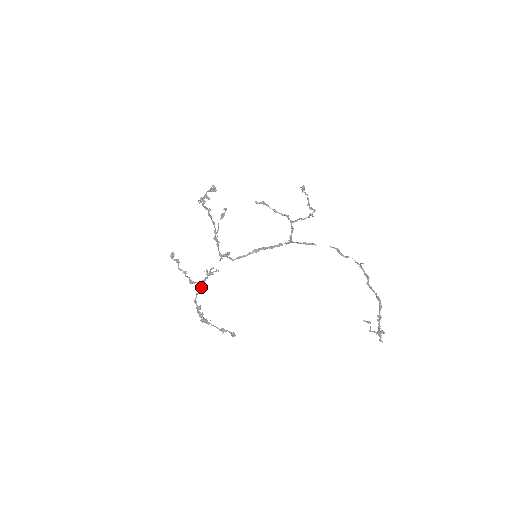
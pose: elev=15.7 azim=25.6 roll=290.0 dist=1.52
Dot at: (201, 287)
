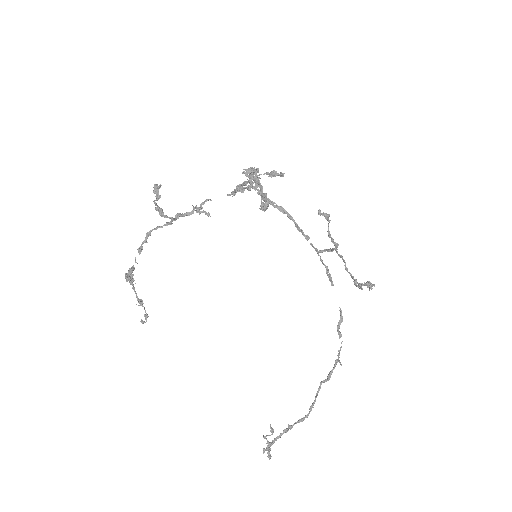
Dot at: (170, 224)
